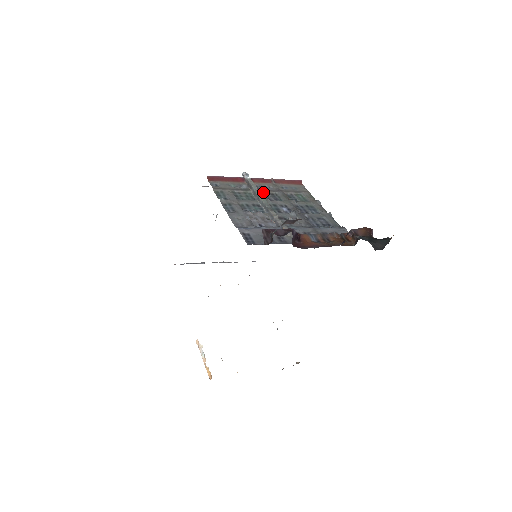
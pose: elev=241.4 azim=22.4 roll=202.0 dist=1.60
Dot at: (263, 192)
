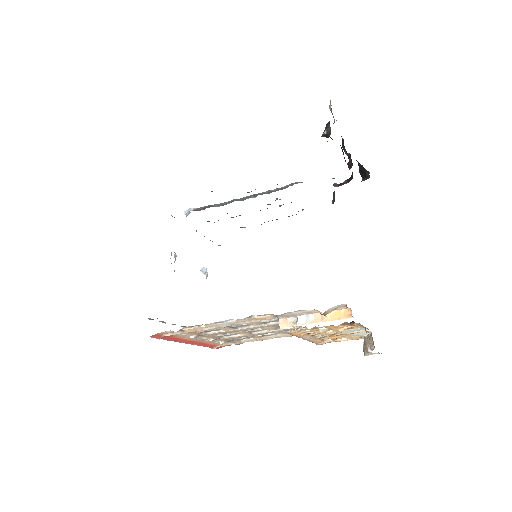
Dot at: occluded
